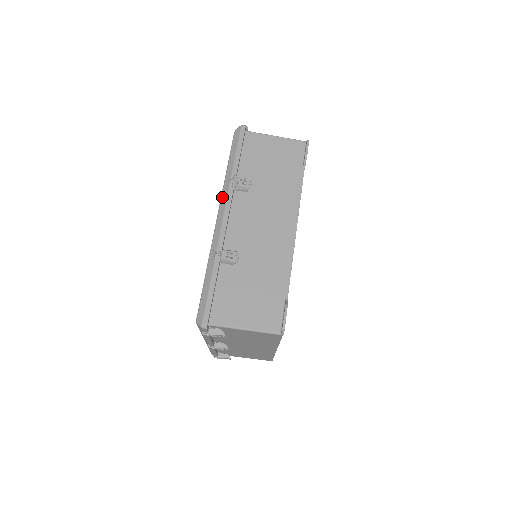
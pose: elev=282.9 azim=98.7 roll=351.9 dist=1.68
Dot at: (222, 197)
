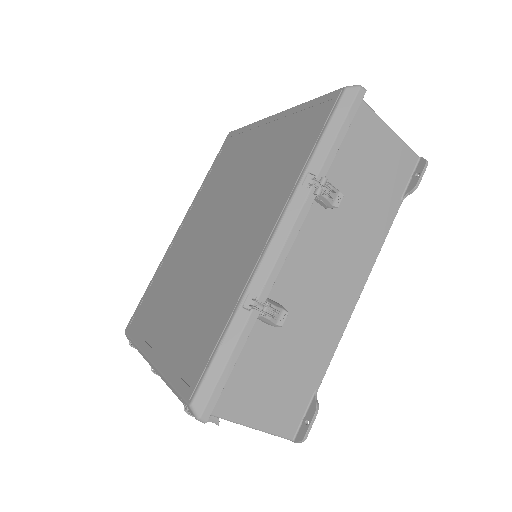
Dot at: (292, 203)
